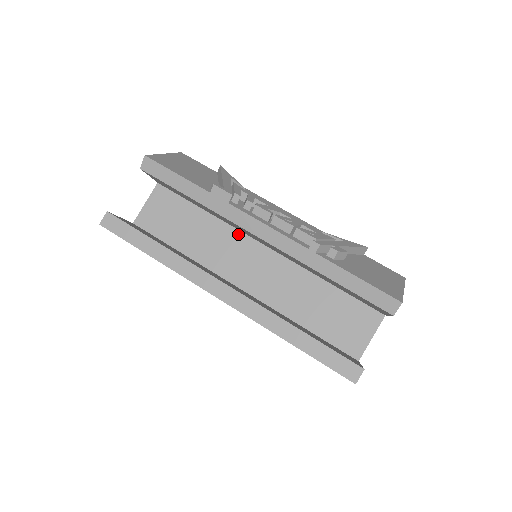
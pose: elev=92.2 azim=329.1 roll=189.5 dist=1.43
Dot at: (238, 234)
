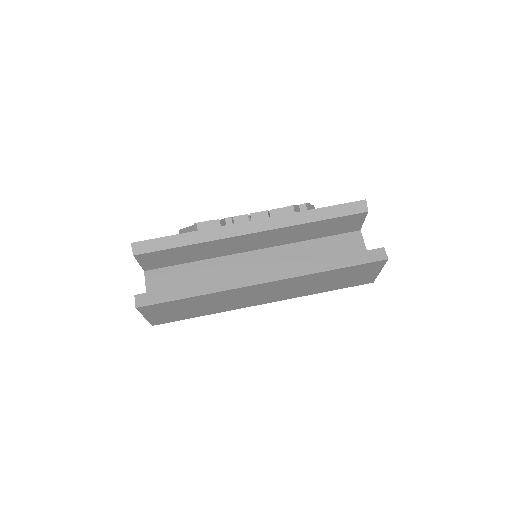
Dot at: (230, 258)
